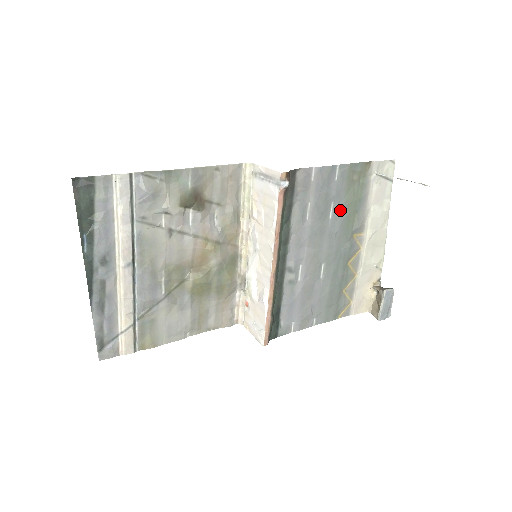
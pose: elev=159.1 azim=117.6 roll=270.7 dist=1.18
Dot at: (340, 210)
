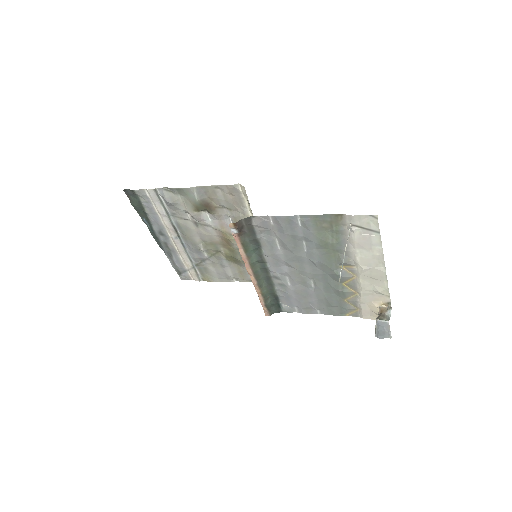
Dot at: (315, 247)
